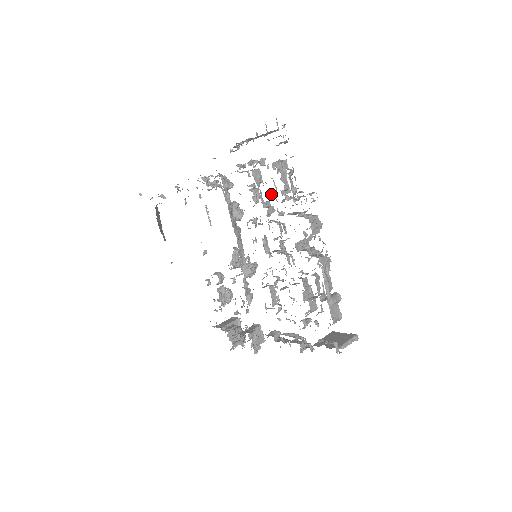
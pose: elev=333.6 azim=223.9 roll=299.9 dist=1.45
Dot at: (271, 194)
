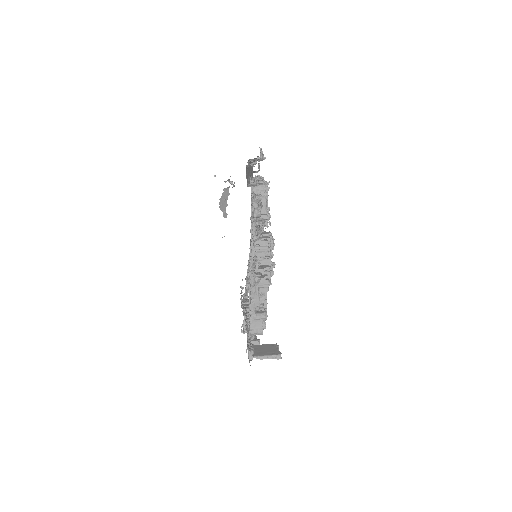
Dot at: occluded
